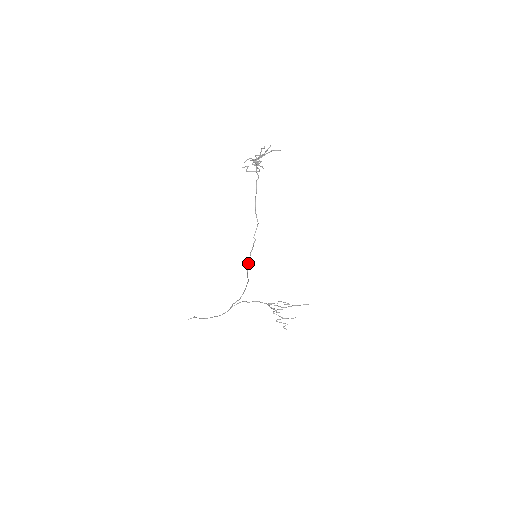
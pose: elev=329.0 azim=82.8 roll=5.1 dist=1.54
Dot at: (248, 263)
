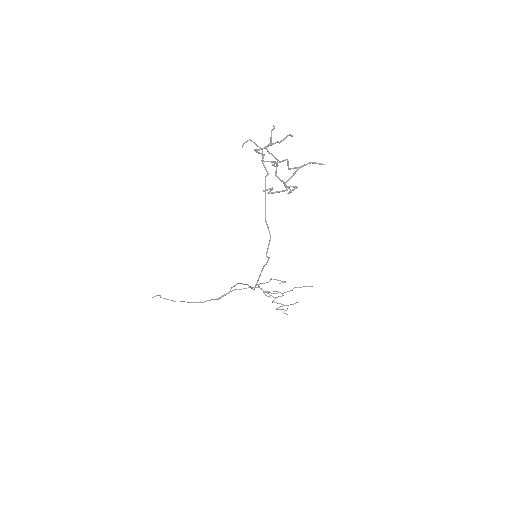
Dot at: (257, 281)
